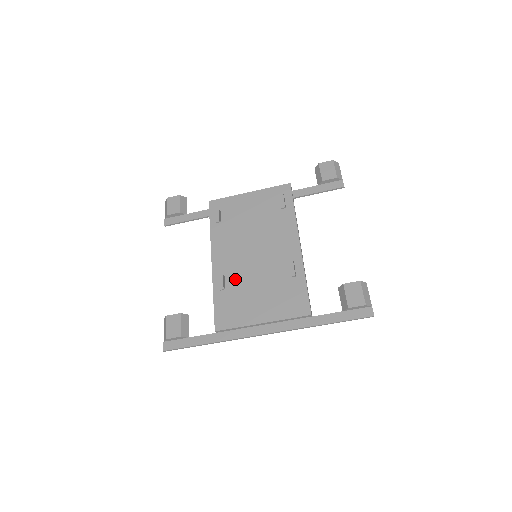
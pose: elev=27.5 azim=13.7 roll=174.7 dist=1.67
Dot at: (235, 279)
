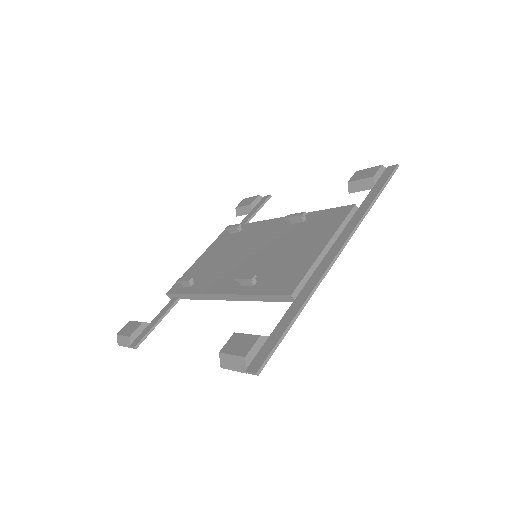
Dot at: (257, 271)
